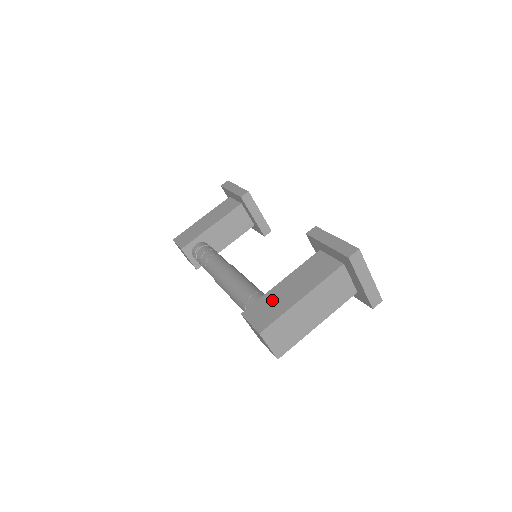
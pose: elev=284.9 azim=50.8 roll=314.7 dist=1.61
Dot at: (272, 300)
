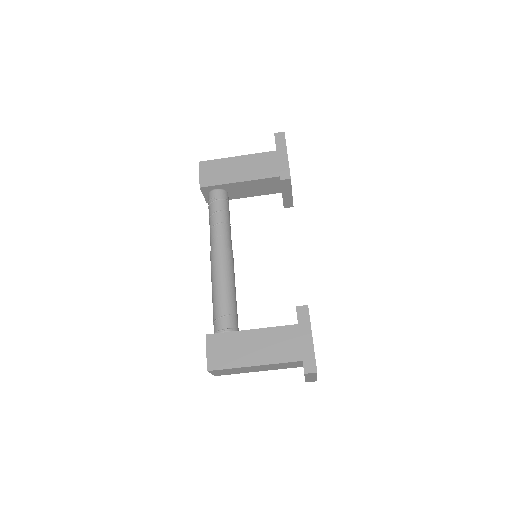
Dot at: (234, 345)
